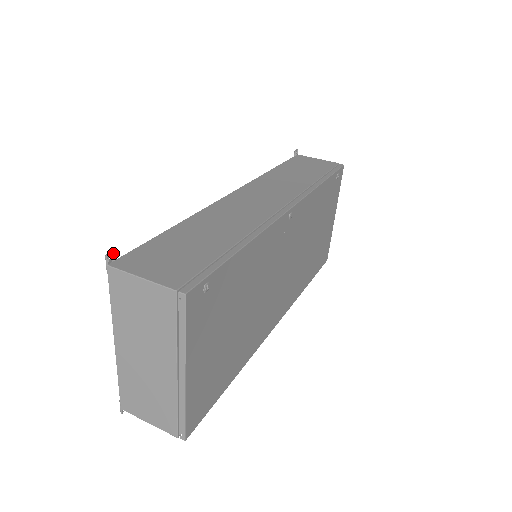
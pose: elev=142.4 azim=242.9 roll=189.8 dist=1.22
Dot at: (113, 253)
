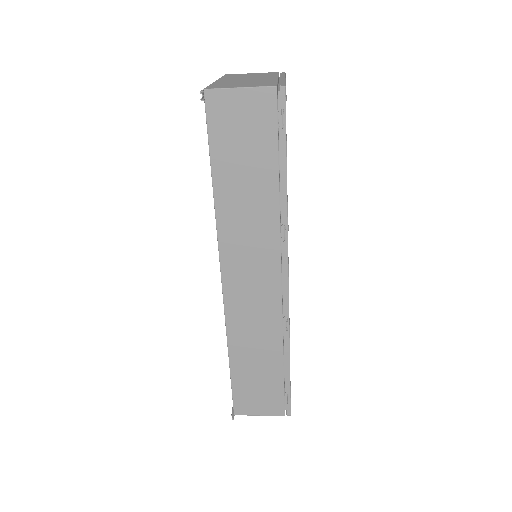
Dot at: occluded
